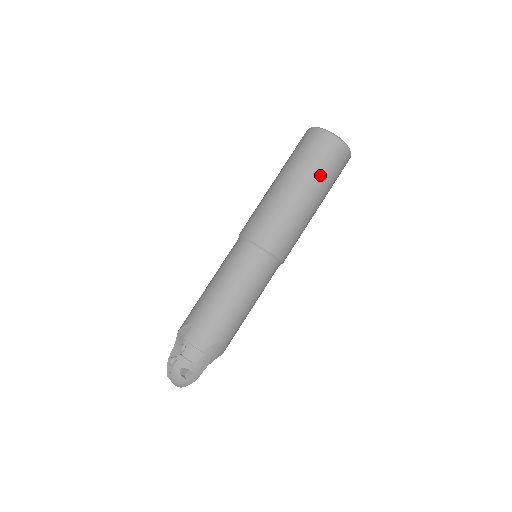
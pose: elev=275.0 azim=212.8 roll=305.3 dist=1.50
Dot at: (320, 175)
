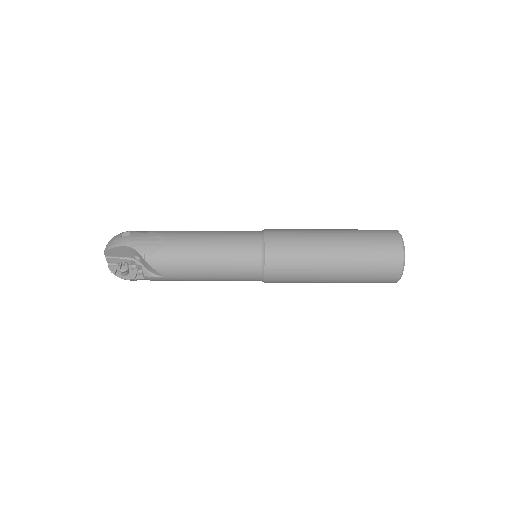
Dot at: occluded
